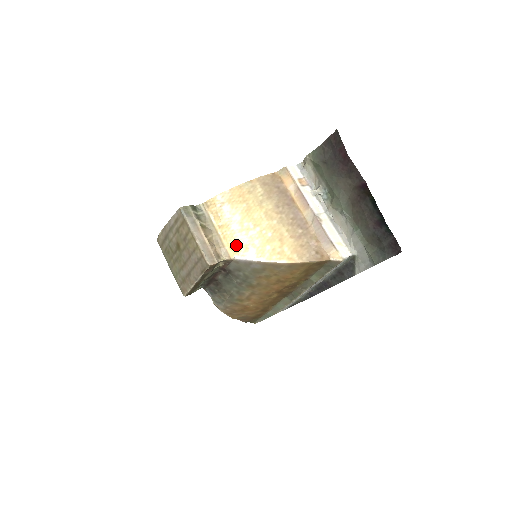
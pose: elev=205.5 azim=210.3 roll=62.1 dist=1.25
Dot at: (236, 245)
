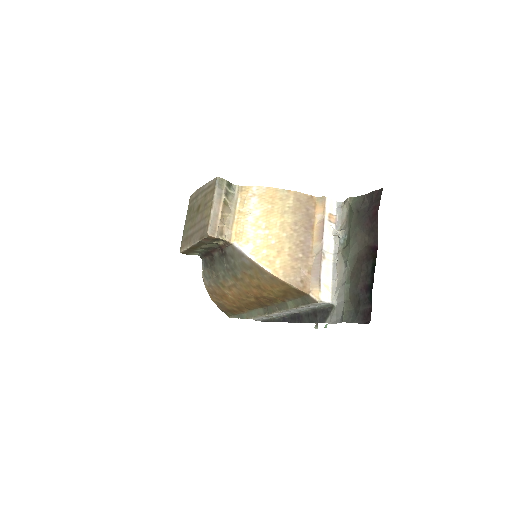
Dot at: (241, 234)
